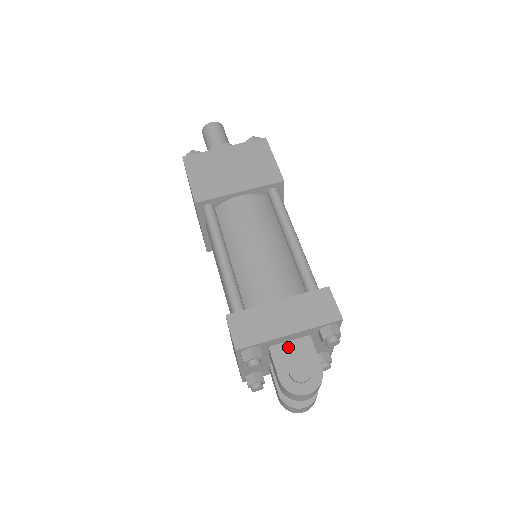
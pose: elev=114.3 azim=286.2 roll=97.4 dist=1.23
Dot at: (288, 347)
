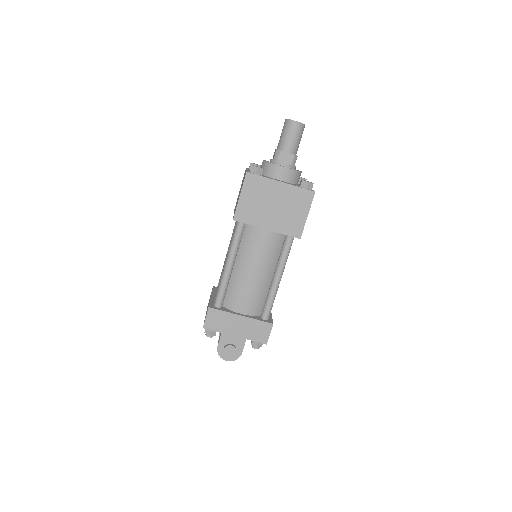
Dot at: occluded
